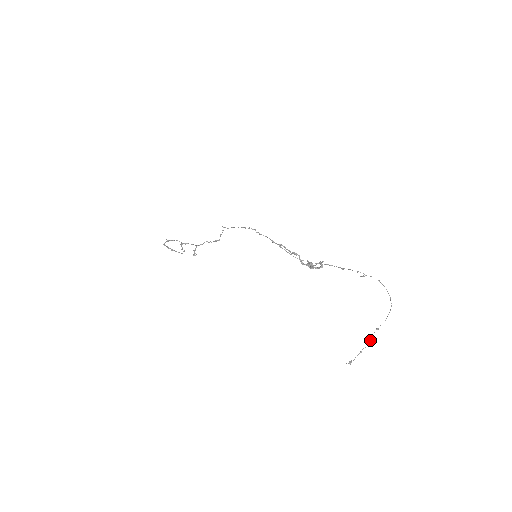
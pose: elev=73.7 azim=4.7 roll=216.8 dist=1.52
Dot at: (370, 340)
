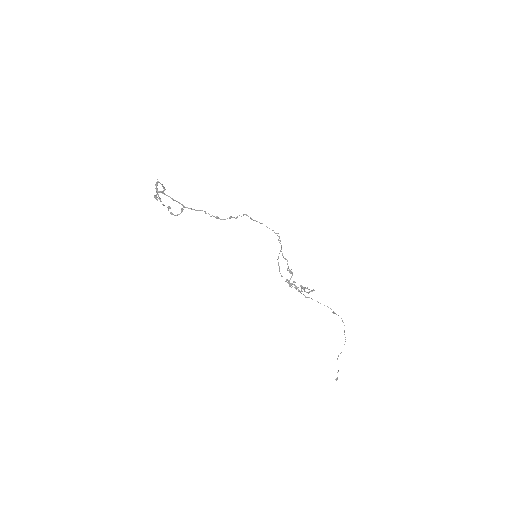
Dot at: occluded
